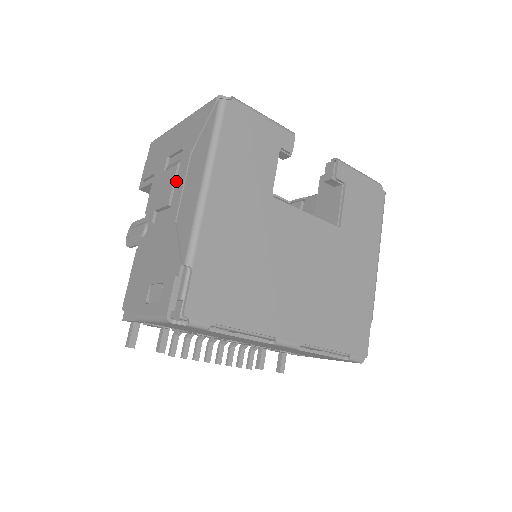
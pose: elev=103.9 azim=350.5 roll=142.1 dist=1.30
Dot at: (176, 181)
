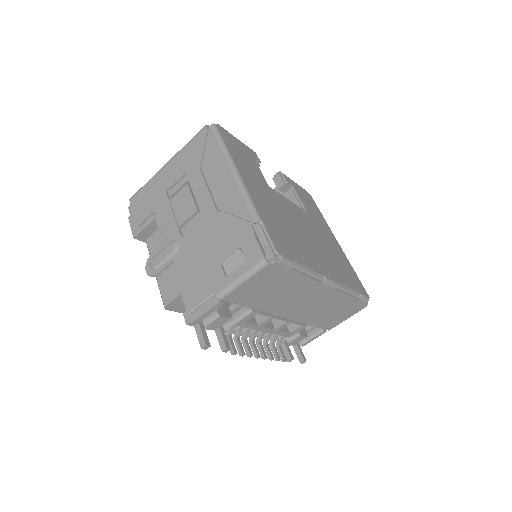
Dot at: (195, 193)
